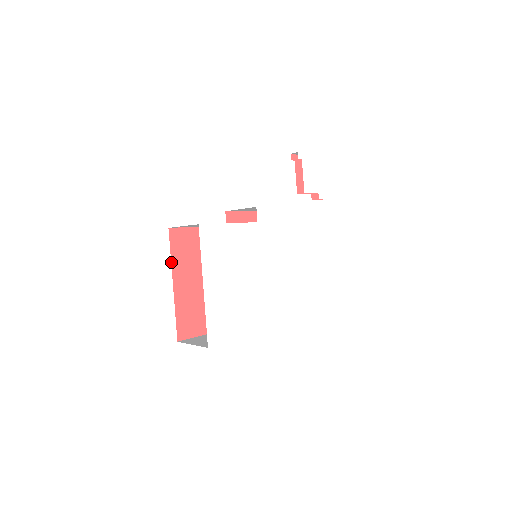
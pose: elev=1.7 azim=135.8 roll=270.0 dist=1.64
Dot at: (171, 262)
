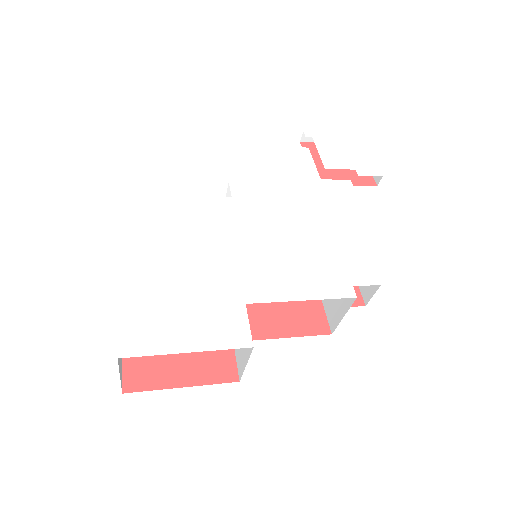
Dot at: occluded
